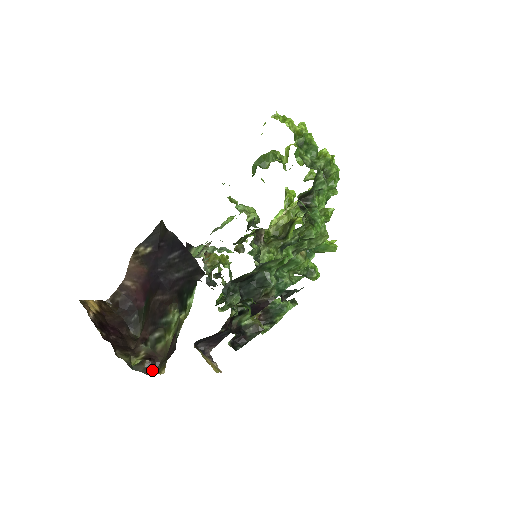
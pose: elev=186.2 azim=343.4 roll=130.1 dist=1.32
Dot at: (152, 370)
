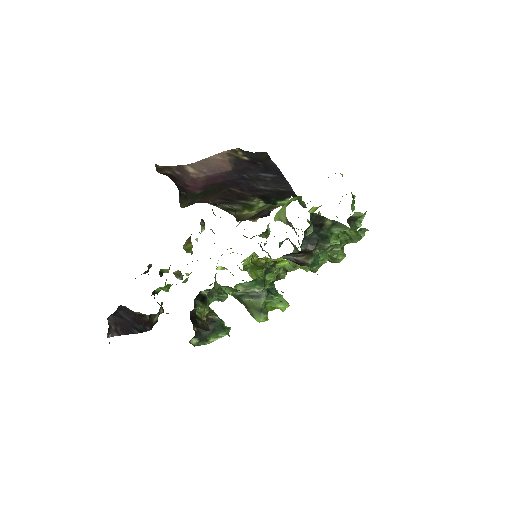
Dot at: occluded
